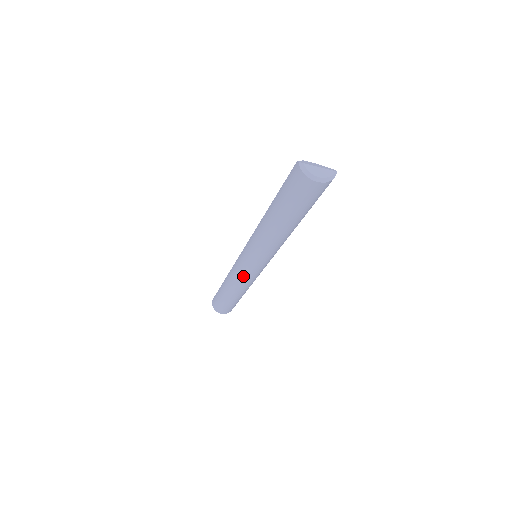
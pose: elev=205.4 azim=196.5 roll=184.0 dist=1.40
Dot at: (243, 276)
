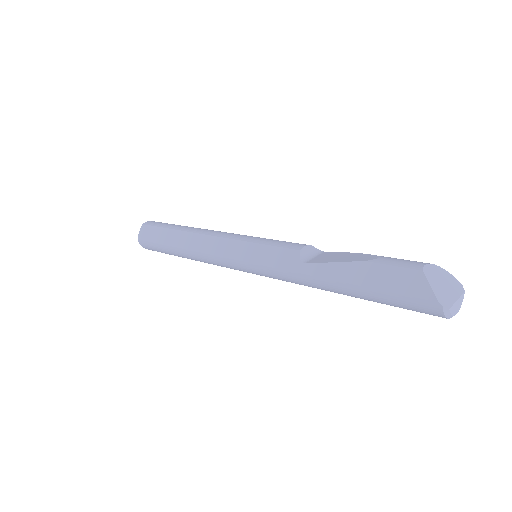
Dot at: occluded
